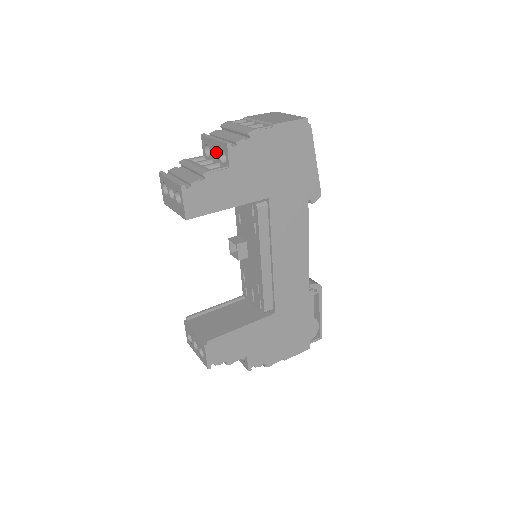
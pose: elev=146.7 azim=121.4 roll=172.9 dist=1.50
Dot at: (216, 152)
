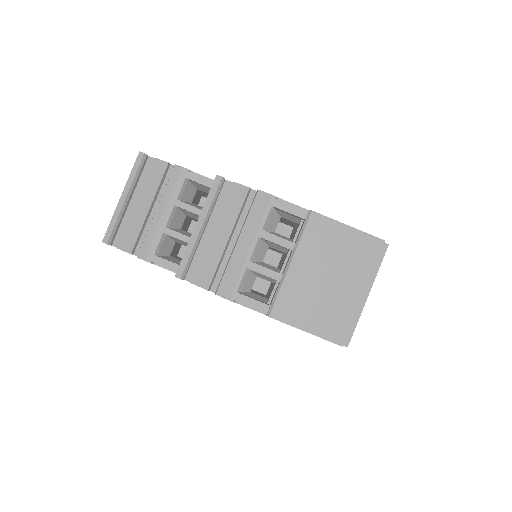
Dot at: occluded
